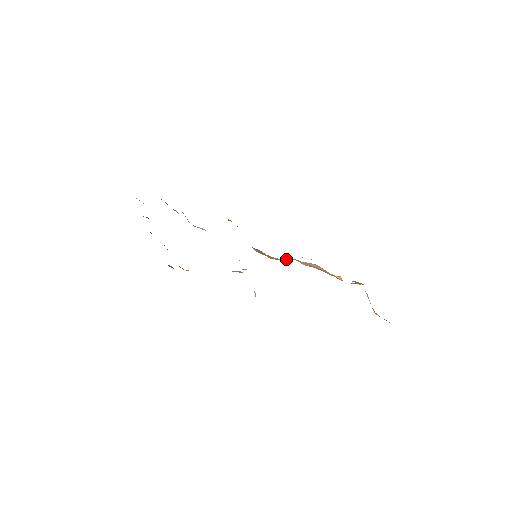
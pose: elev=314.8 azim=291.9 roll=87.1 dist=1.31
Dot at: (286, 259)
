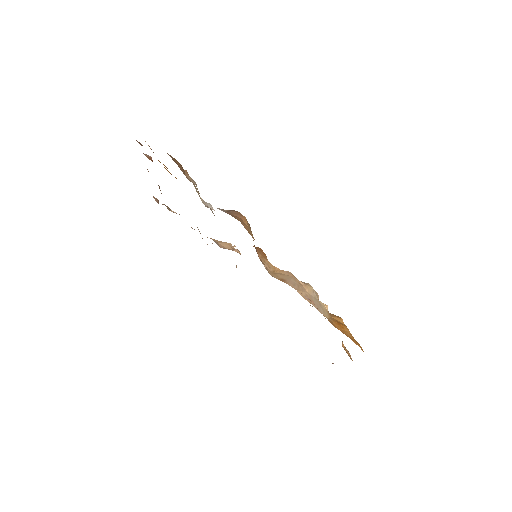
Dot at: (285, 273)
